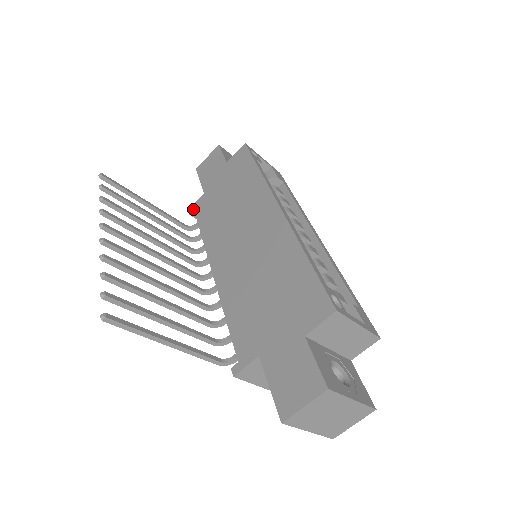
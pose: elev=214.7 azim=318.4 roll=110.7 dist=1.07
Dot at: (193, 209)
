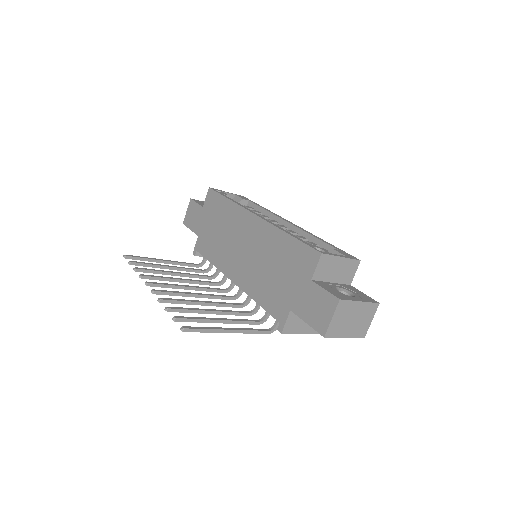
Dot at: (196, 251)
